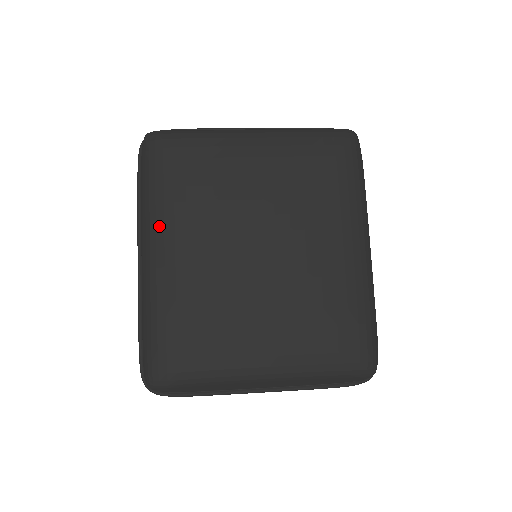
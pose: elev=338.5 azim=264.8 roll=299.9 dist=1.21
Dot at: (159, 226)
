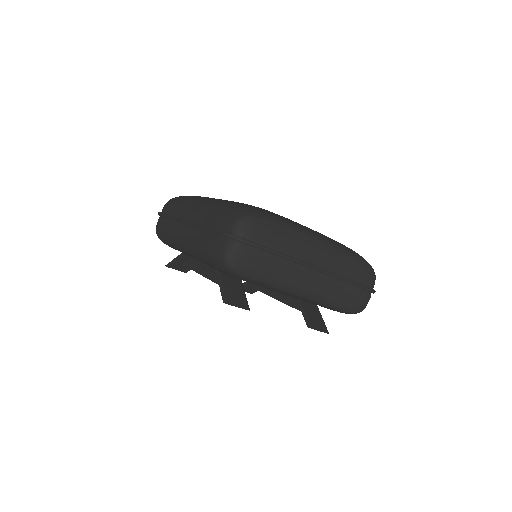
Dot at: (205, 197)
